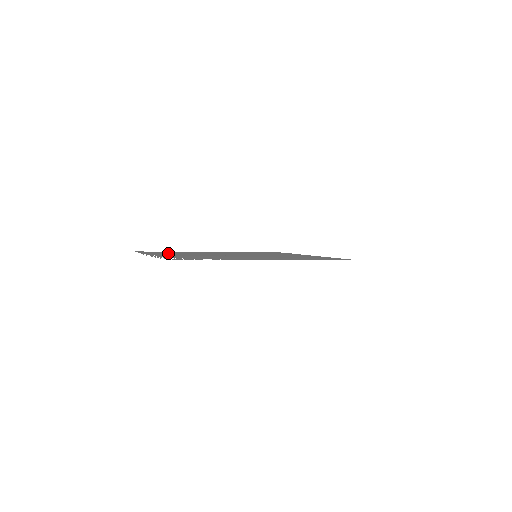
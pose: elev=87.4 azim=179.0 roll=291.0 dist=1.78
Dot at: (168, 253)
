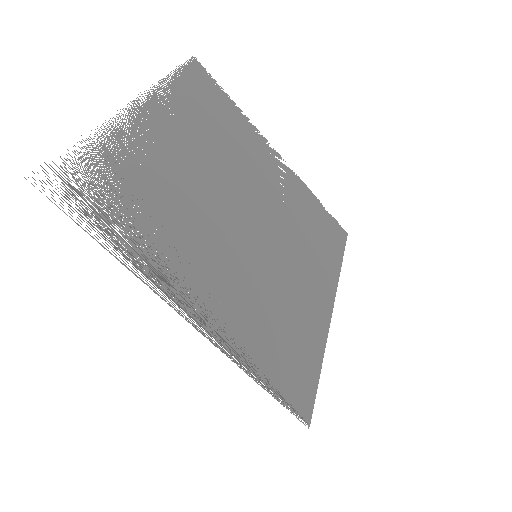
Dot at: (196, 115)
